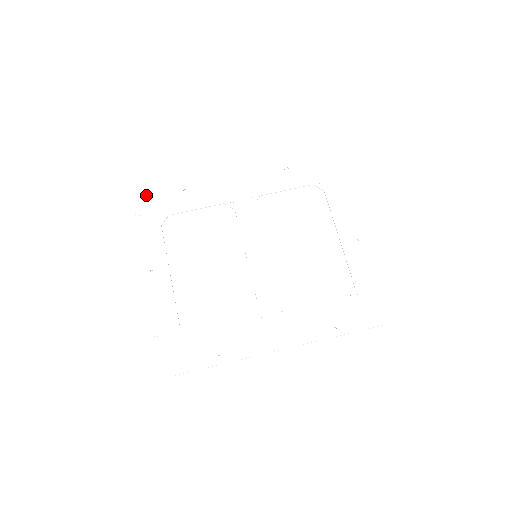
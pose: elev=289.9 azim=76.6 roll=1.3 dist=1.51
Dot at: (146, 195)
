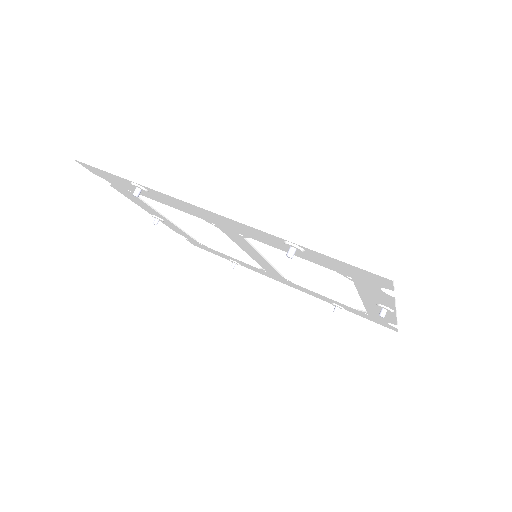
Dot at: occluded
